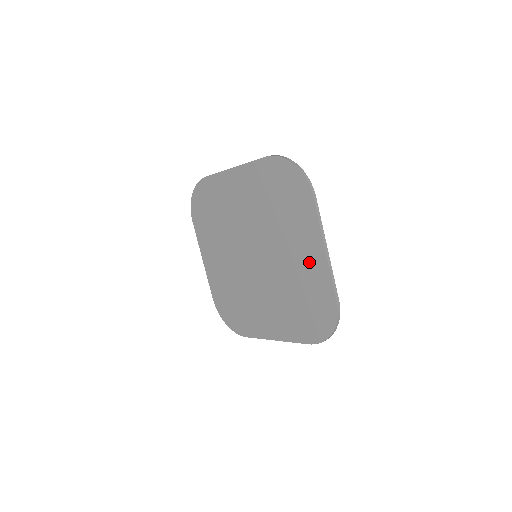
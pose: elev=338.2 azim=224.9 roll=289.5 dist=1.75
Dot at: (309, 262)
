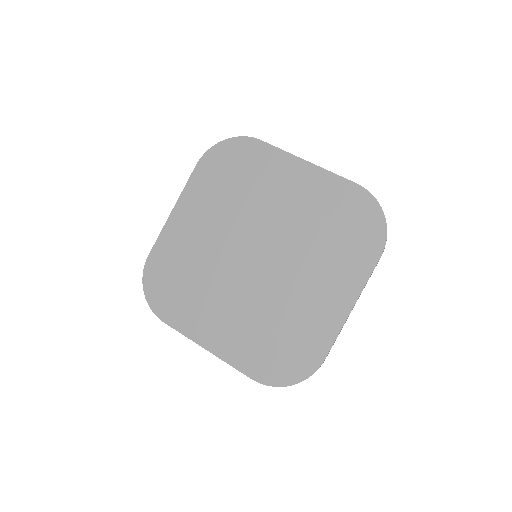
Dot at: (323, 306)
